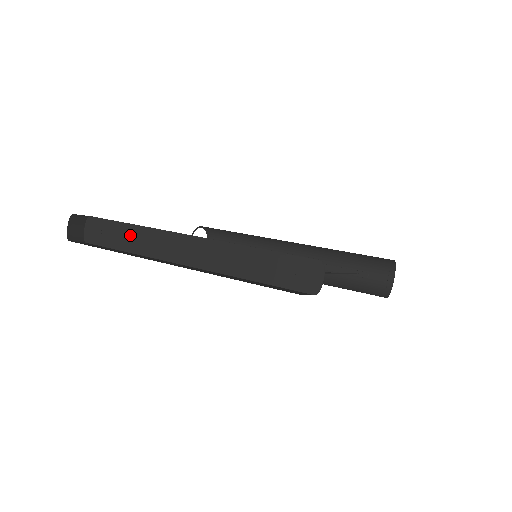
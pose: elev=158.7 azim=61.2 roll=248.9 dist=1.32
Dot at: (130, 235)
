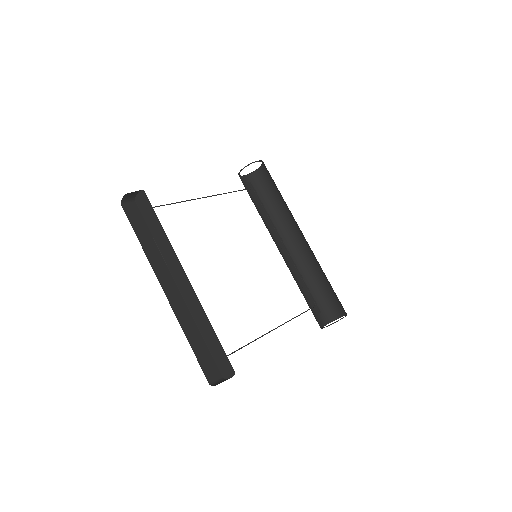
Dot at: (160, 234)
